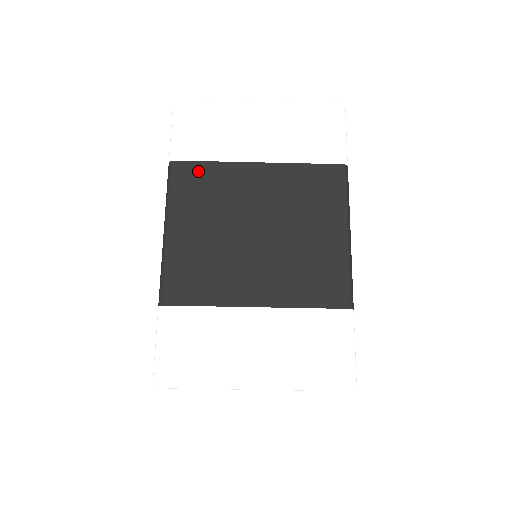
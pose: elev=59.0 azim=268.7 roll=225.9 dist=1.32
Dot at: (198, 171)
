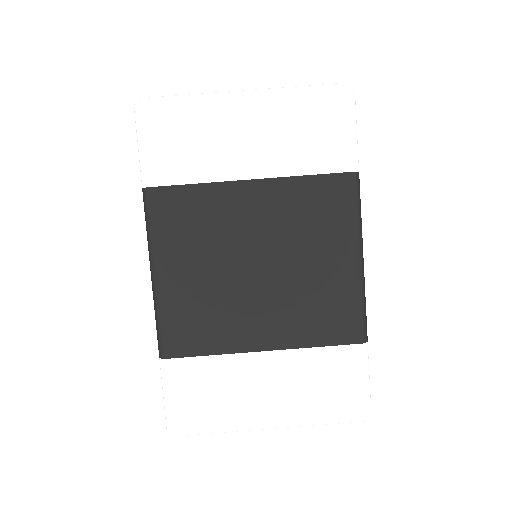
Dot at: (179, 198)
